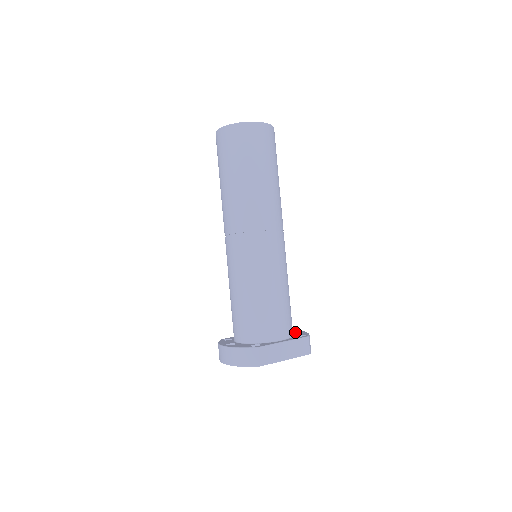
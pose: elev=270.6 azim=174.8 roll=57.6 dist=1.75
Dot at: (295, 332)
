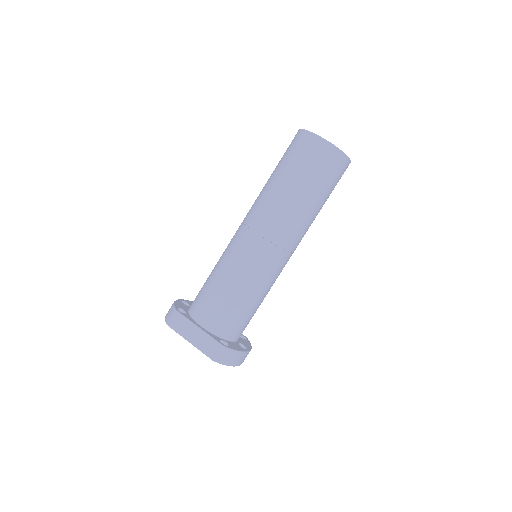
Dot at: (239, 345)
